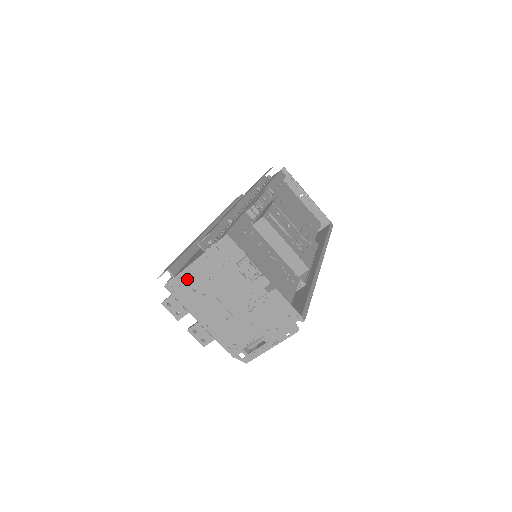
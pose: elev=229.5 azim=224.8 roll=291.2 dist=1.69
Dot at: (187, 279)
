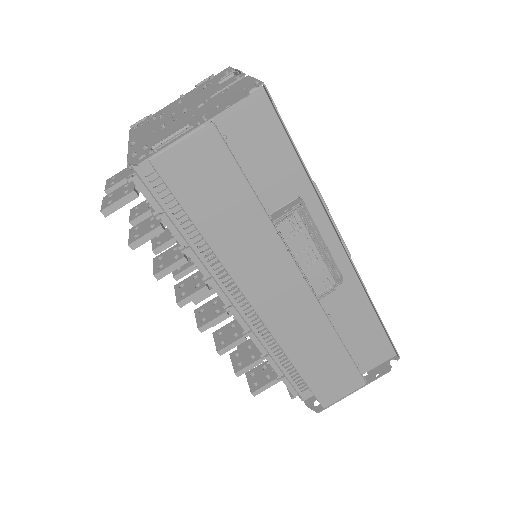
Dot at: (158, 114)
